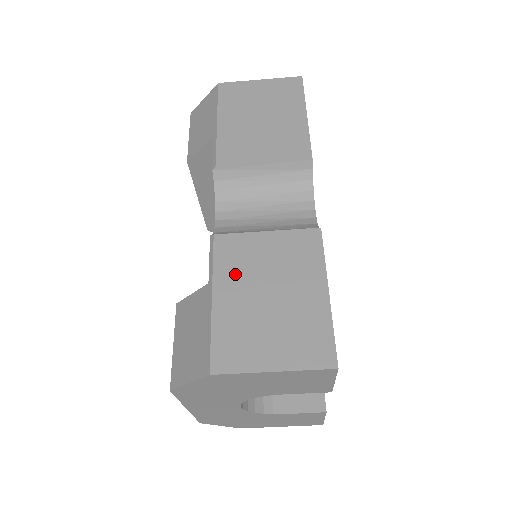
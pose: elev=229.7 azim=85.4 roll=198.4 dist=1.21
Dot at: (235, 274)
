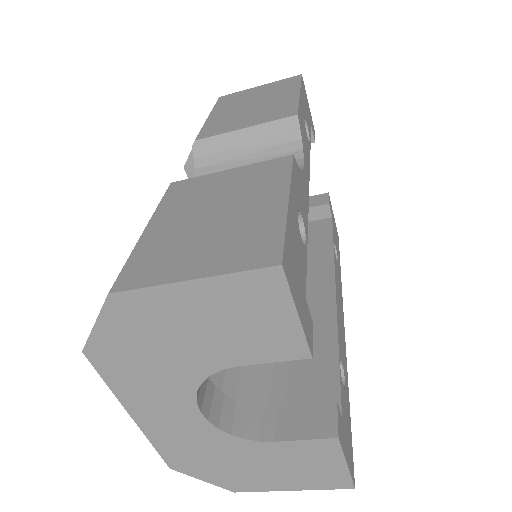
Dot at: (180, 206)
